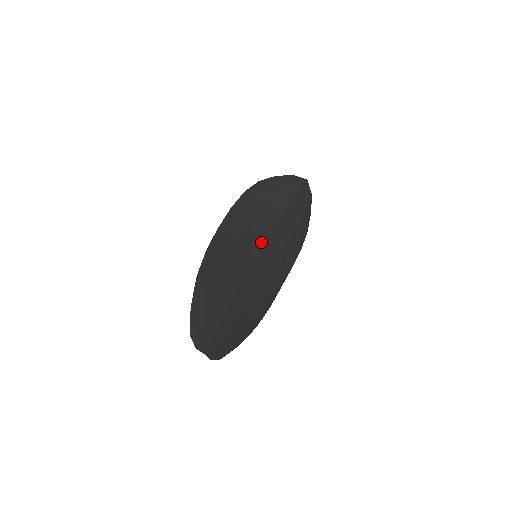
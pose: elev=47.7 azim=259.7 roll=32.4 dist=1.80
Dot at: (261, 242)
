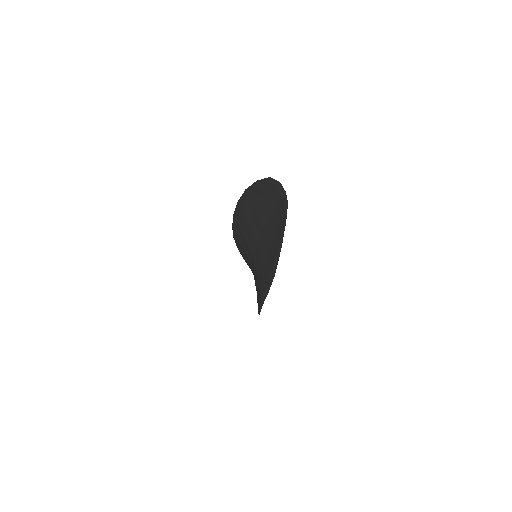
Dot at: occluded
